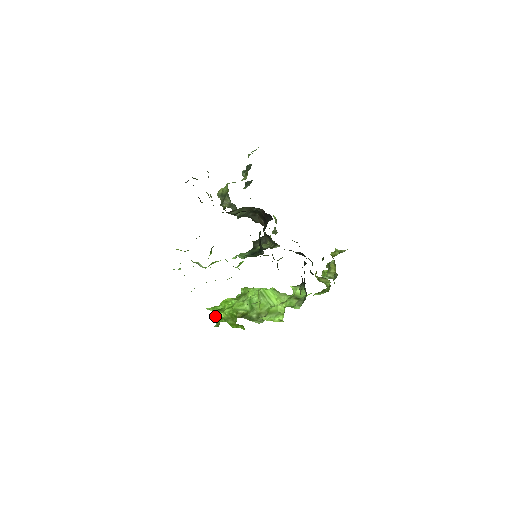
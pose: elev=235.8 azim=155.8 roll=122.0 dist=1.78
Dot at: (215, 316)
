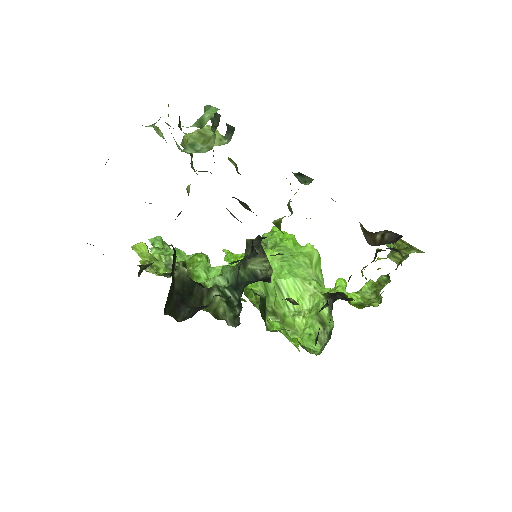
Dot at: occluded
